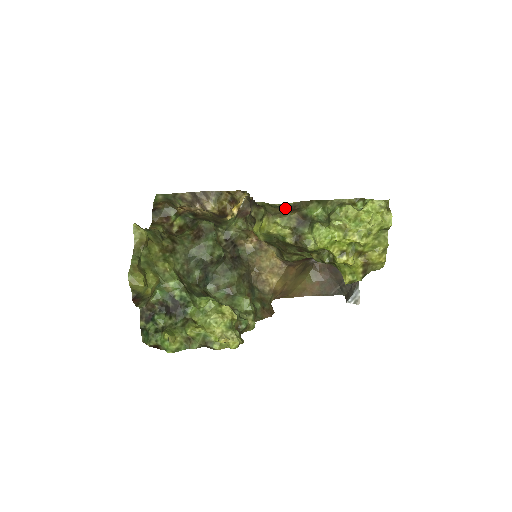
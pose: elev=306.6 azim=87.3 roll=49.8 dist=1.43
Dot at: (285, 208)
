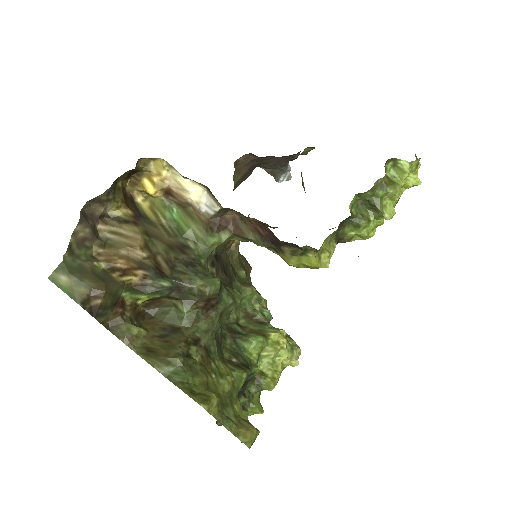
Dot at: occluded
